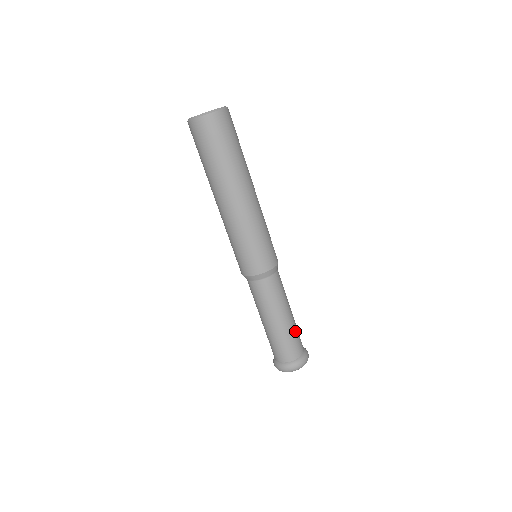
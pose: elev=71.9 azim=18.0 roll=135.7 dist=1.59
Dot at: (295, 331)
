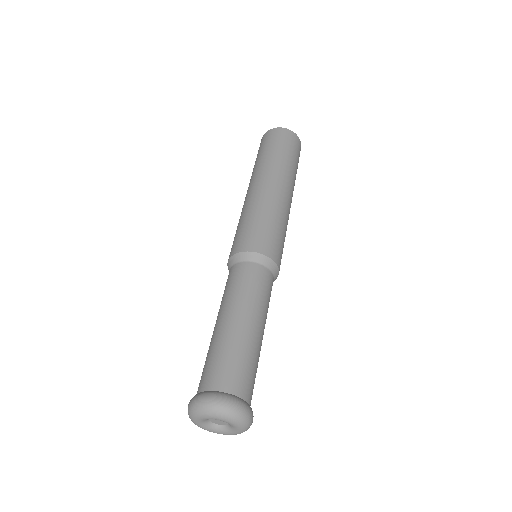
Dot at: (239, 350)
